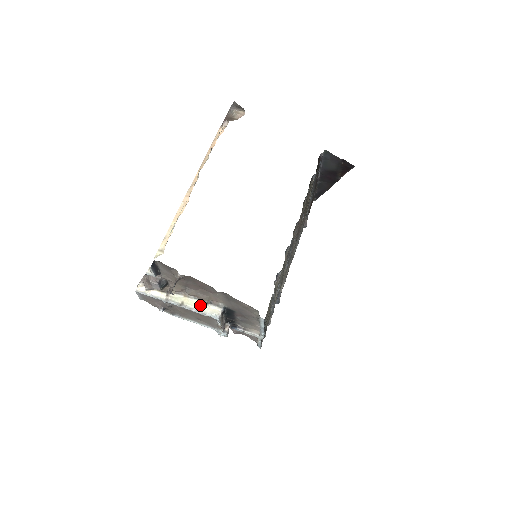
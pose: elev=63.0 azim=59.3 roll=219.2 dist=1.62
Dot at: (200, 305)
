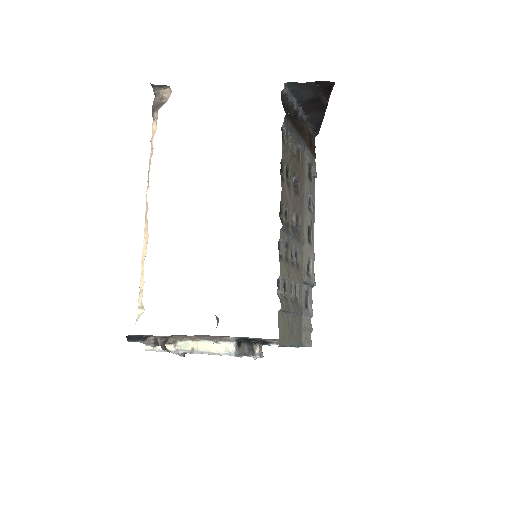
Dot at: (210, 345)
